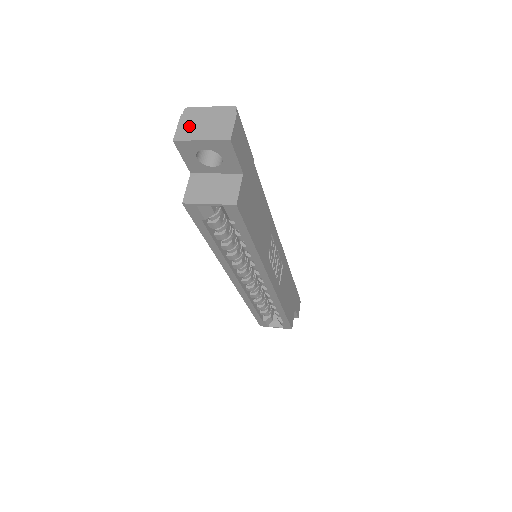
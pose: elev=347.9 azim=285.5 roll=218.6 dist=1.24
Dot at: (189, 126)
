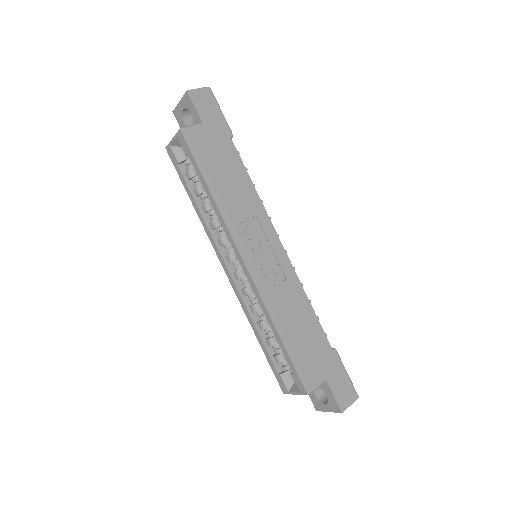
Dot at: occluded
